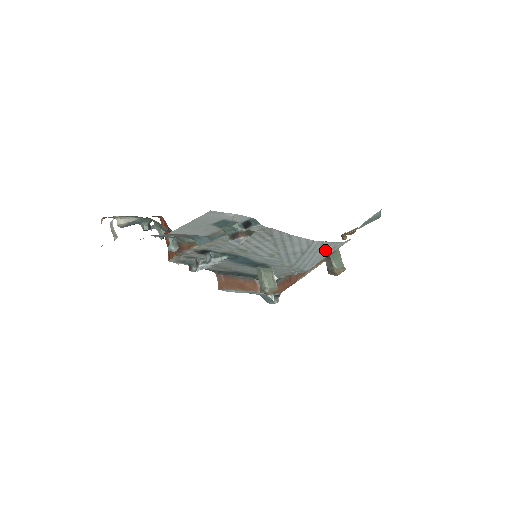
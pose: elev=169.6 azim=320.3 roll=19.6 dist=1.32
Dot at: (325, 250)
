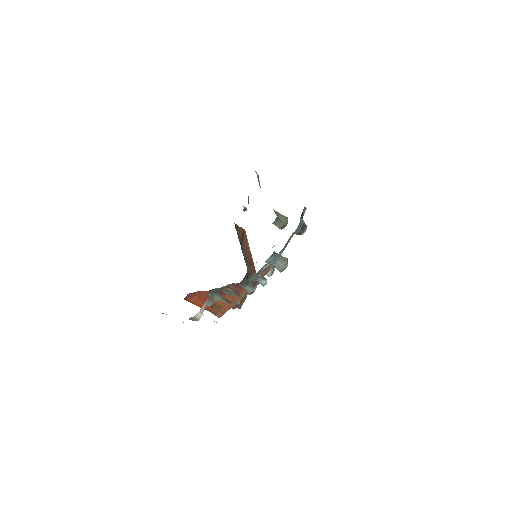
Dot at: occluded
